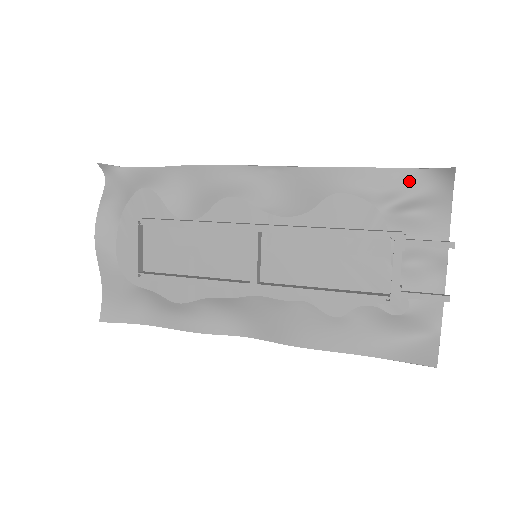
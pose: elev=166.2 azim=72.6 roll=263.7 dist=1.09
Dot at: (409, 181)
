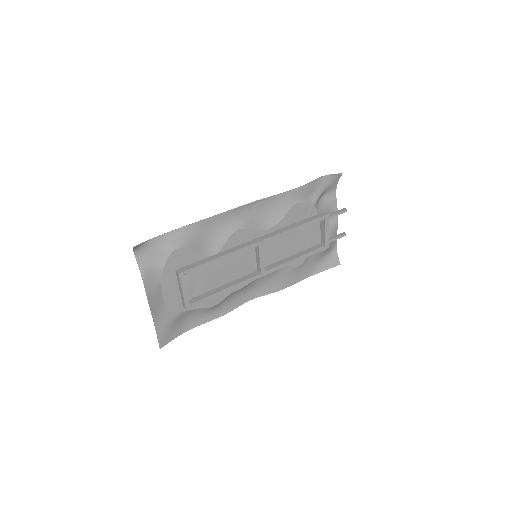
Dot at: (320, 184)
